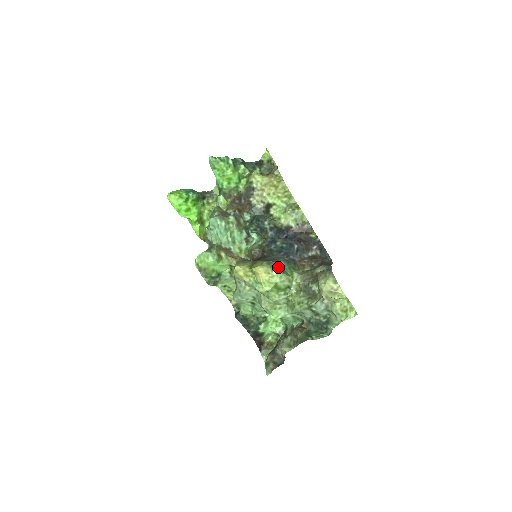
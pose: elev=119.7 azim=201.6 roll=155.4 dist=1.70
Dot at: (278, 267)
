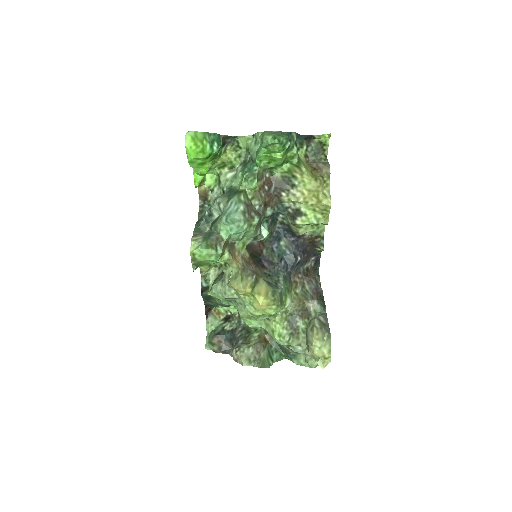
Dot at: (280, 298)
